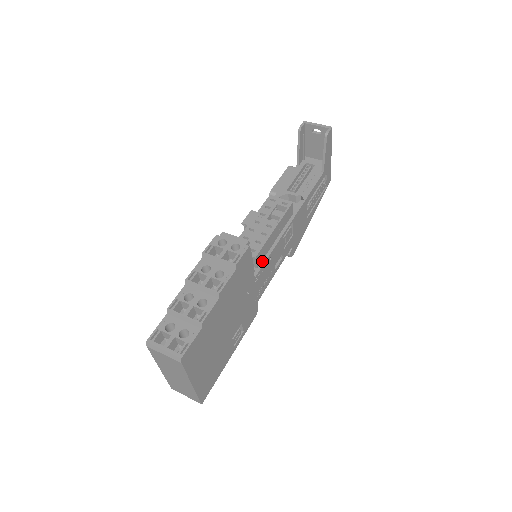
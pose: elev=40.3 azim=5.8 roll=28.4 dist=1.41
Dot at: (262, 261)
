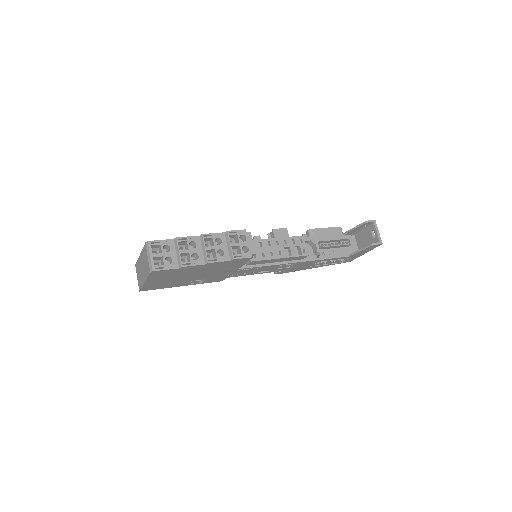
Dot at: (253, 265)
